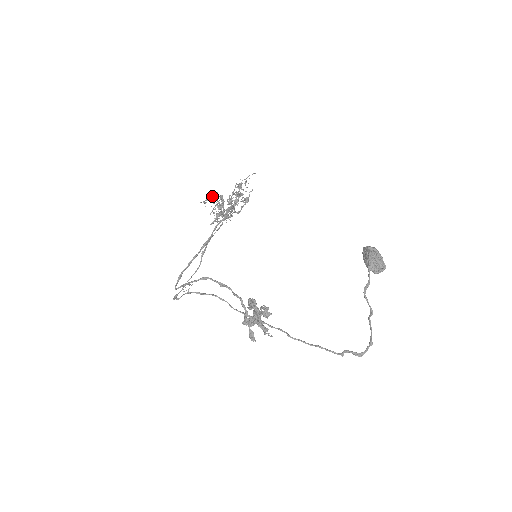
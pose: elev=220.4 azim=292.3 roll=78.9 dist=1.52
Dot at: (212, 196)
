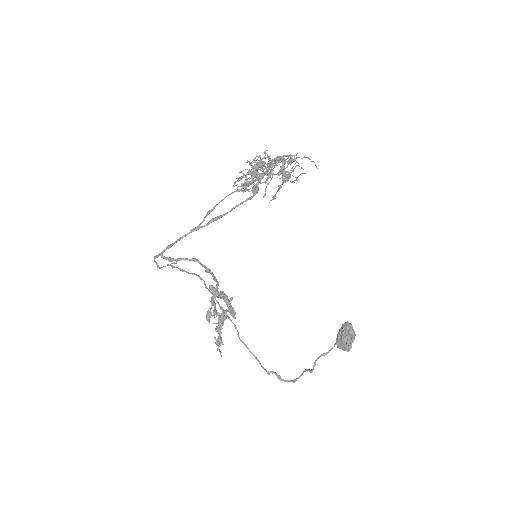
Dot at: (252, 174)
